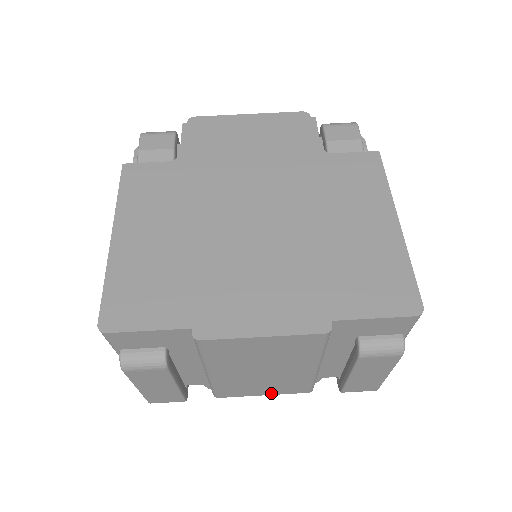
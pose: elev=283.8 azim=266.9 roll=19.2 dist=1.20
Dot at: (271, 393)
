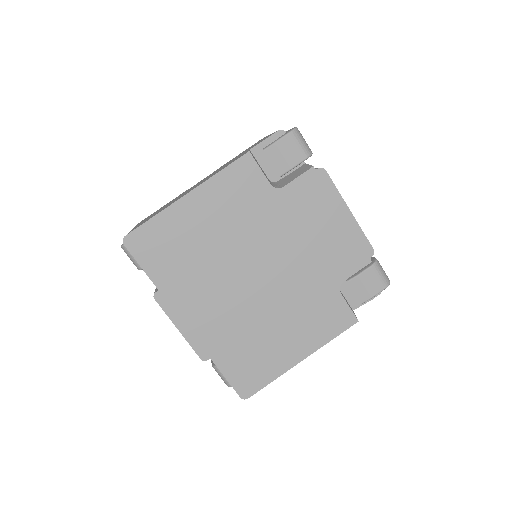
Dot at: occluded
